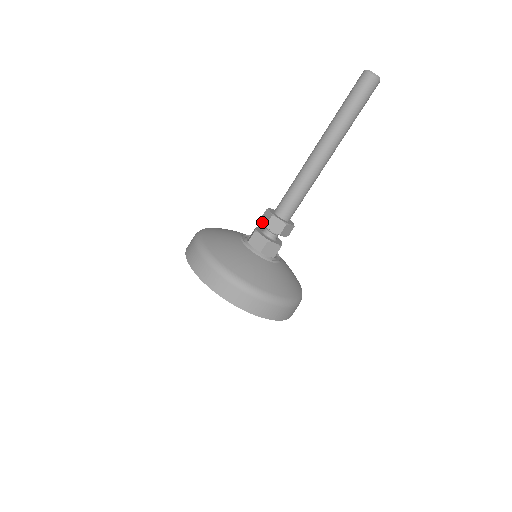
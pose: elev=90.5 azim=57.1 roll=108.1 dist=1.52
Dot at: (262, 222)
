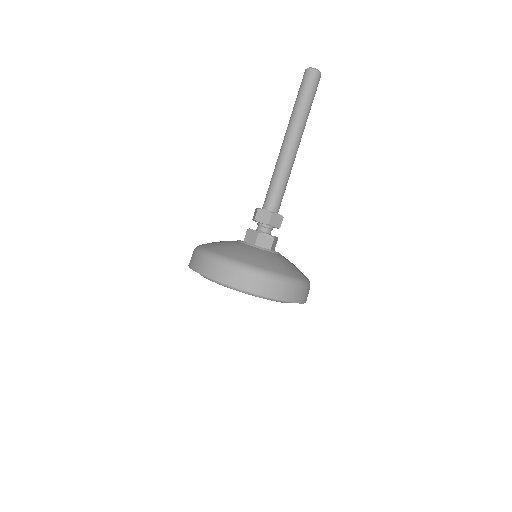
Dot at: (253, 220)
